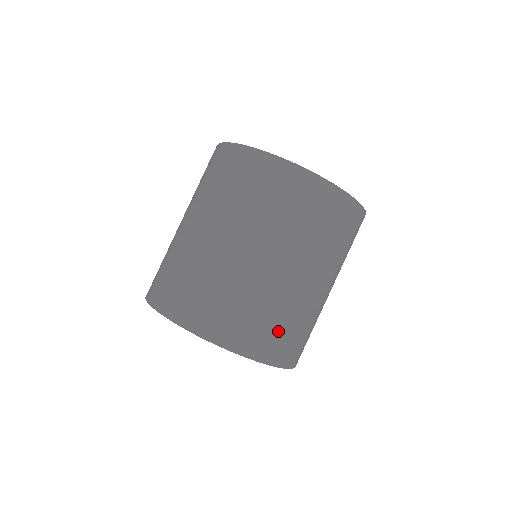
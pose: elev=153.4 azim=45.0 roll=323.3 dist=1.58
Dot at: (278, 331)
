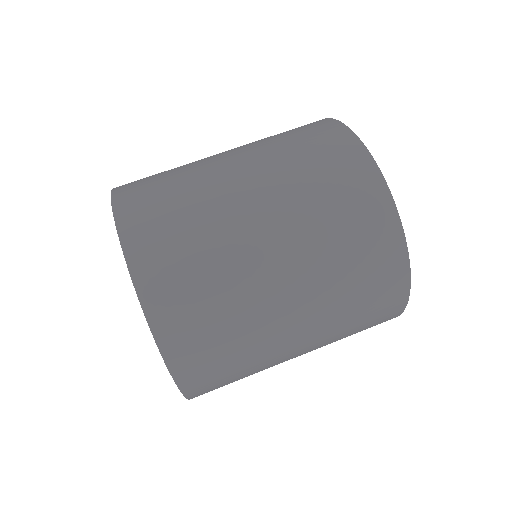
Dot at: (199, 307)
